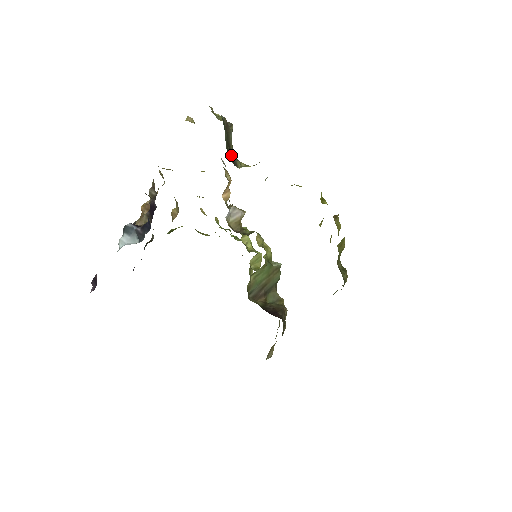
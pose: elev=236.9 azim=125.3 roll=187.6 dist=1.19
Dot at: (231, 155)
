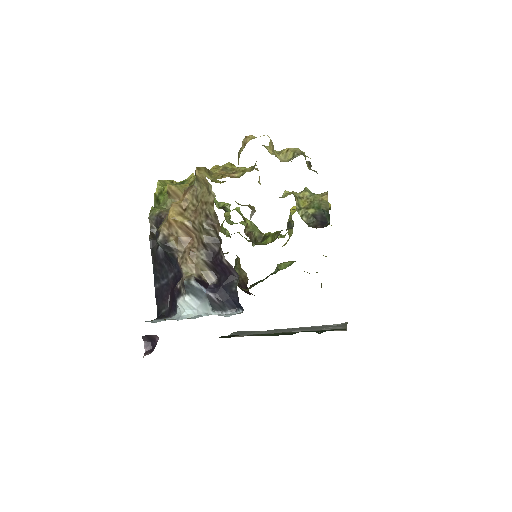
Dot at: occluded
